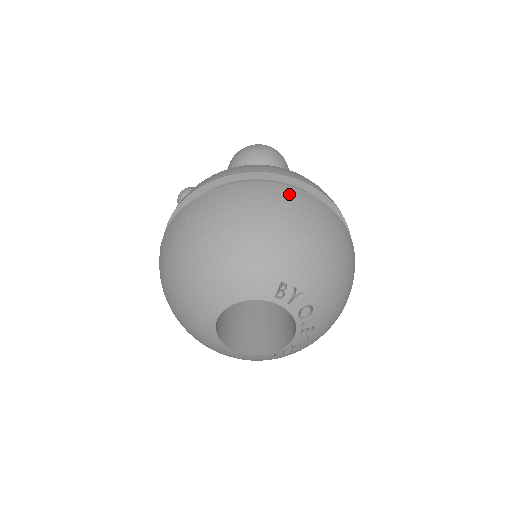
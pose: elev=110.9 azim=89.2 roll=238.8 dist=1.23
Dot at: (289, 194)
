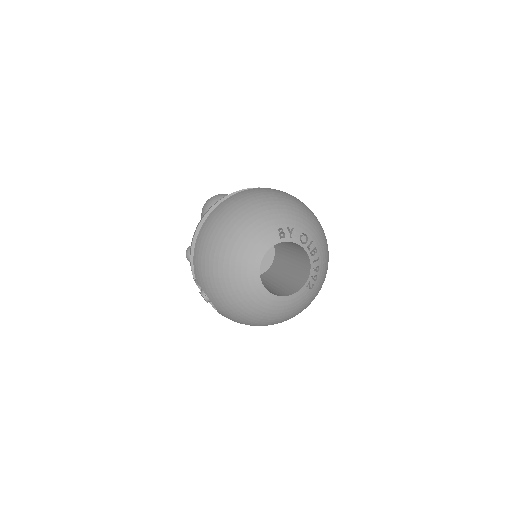
Dot at: (246, 192)
